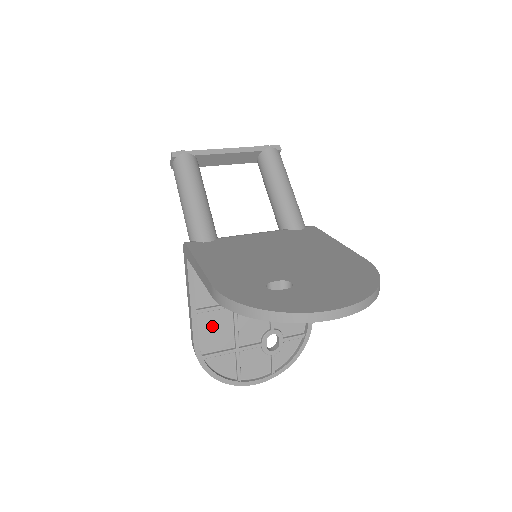
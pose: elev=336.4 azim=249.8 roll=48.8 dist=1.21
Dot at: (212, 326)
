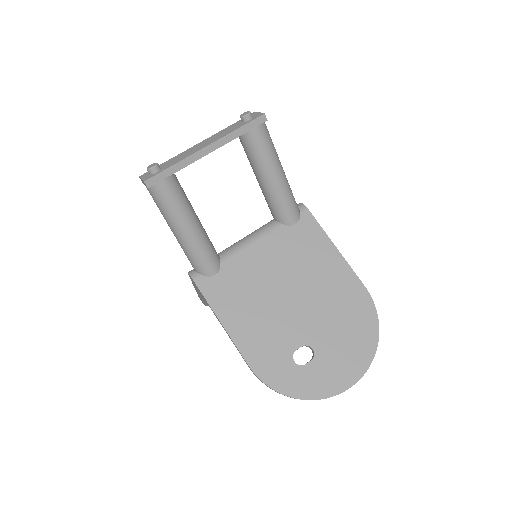
Dot at: occluded
